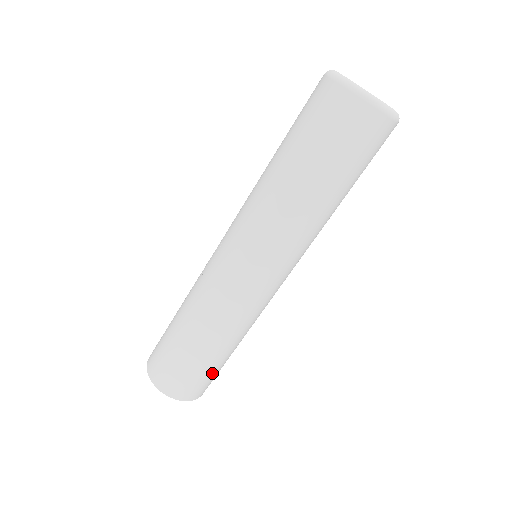
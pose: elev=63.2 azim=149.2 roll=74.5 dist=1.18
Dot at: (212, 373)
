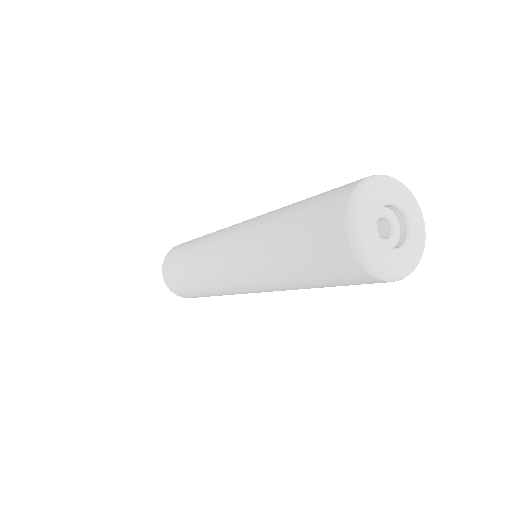
Dot at: occluded
